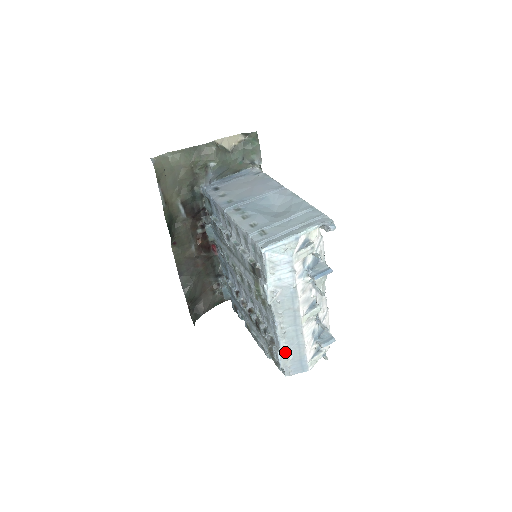
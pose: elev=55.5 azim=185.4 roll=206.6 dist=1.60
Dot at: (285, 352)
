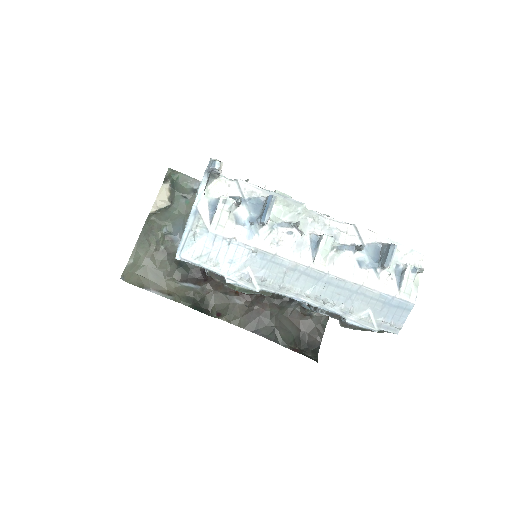
Dot at: (353, 313)
